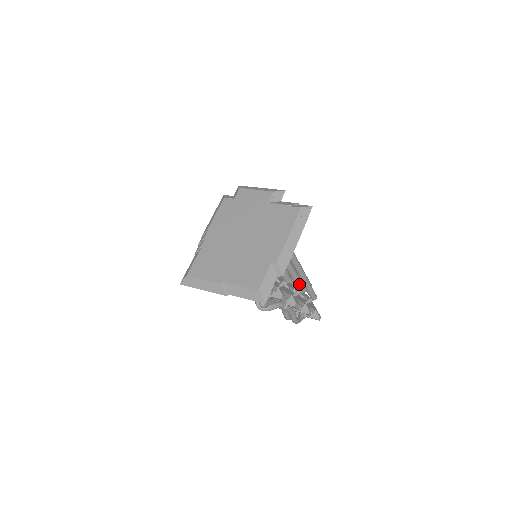
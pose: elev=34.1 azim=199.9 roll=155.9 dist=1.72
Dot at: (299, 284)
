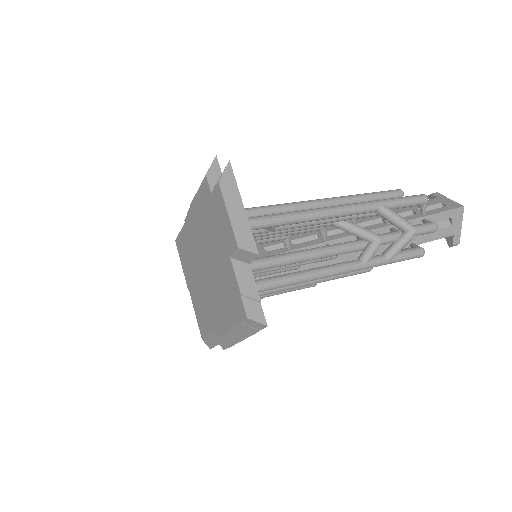
Dot at: (347, 275)
